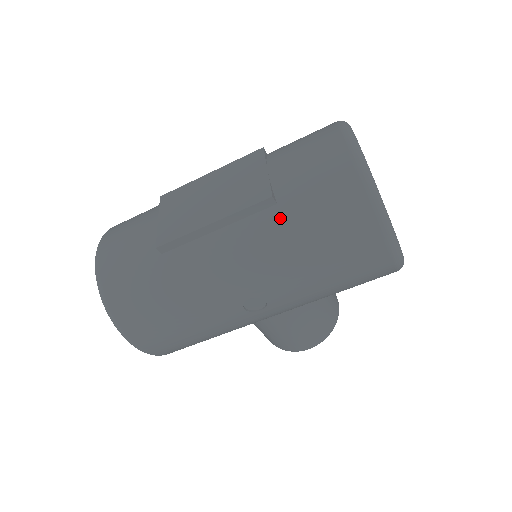
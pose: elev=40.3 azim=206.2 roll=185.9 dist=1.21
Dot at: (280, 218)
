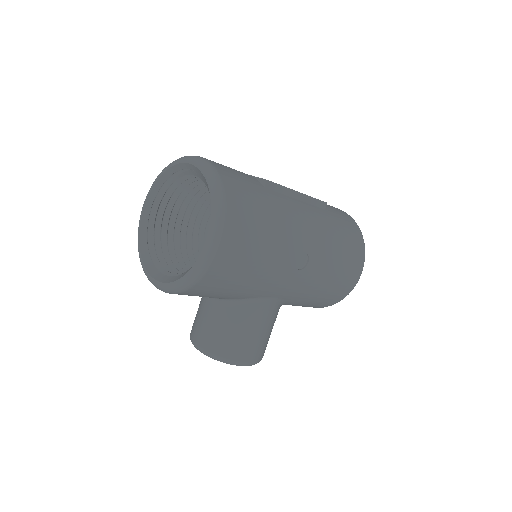
Dot at: (329, 216)
